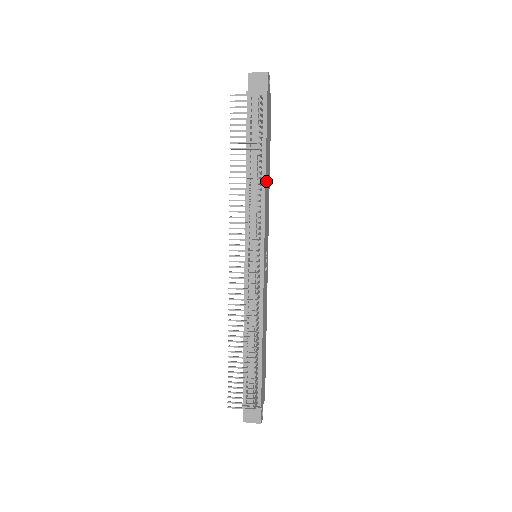
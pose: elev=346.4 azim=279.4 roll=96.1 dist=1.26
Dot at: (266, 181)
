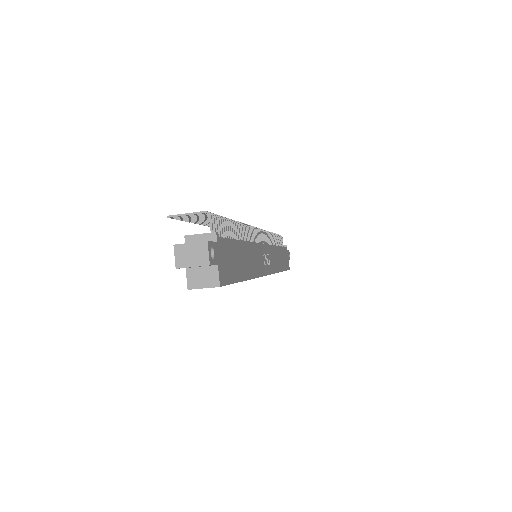
Dot at: (278, 251)
